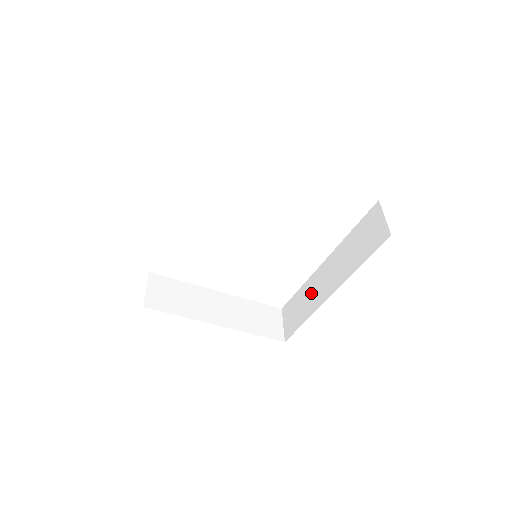
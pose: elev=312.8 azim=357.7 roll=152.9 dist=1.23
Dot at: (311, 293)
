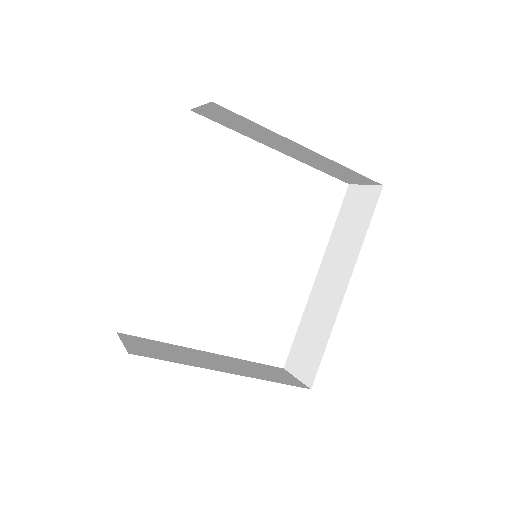
Dot at: (318, 313)
